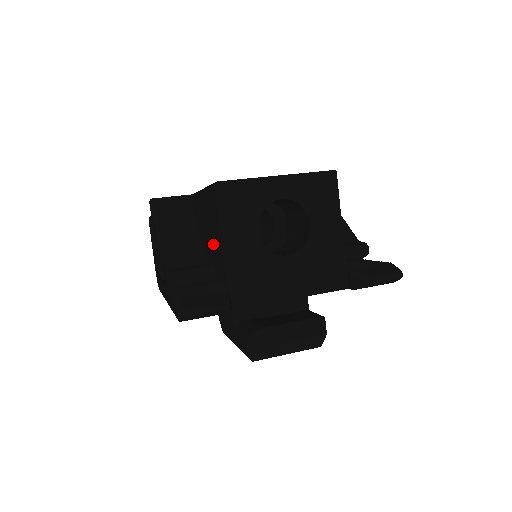
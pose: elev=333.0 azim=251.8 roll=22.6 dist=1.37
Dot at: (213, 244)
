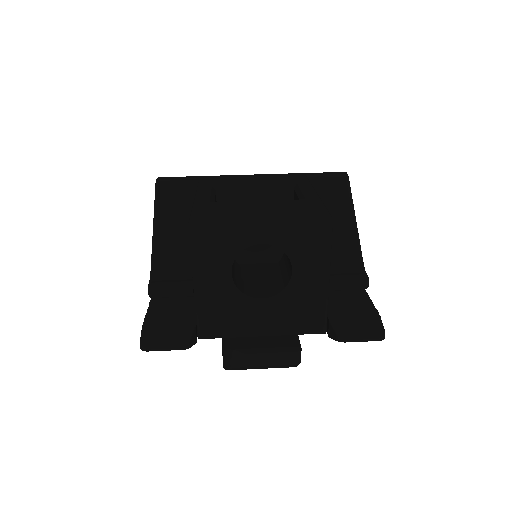
Dot at: occluded
